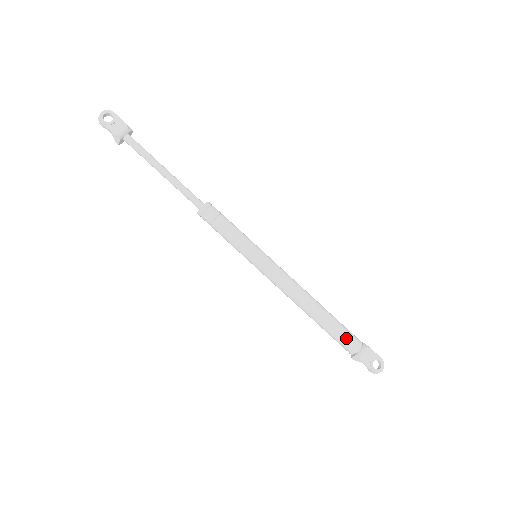
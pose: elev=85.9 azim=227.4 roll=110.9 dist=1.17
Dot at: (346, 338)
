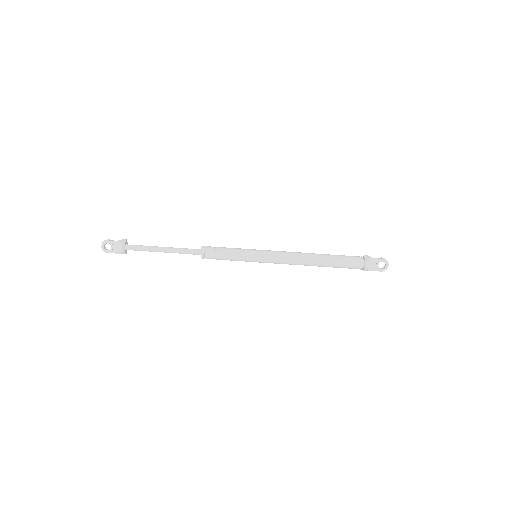
Dot at: (349, 265)
